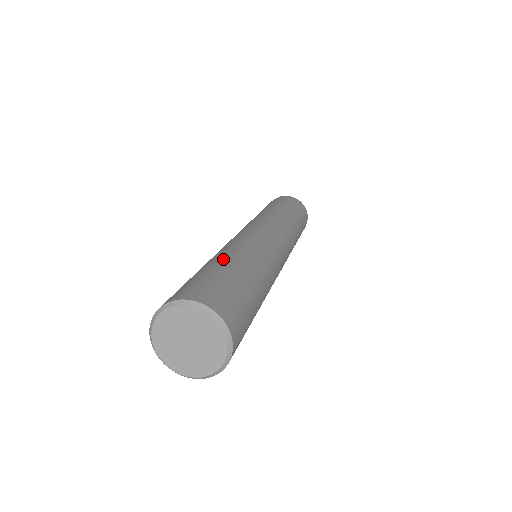
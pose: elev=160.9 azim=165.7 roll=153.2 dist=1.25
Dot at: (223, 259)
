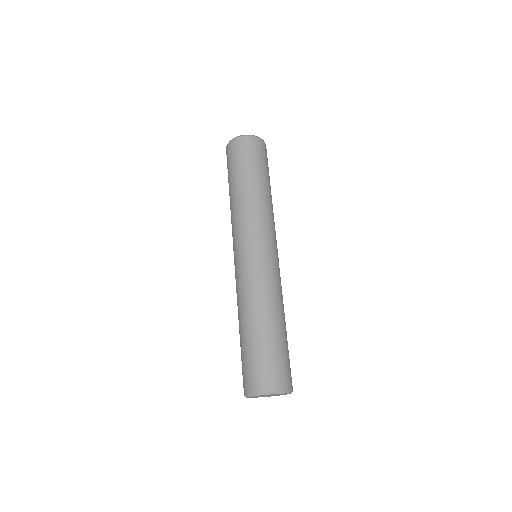
Dot at: (267, 323)
